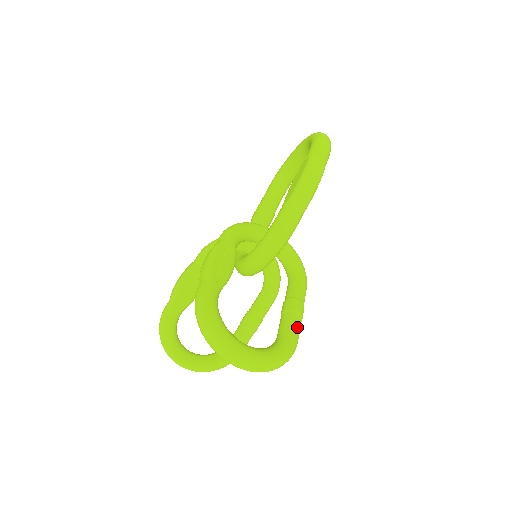
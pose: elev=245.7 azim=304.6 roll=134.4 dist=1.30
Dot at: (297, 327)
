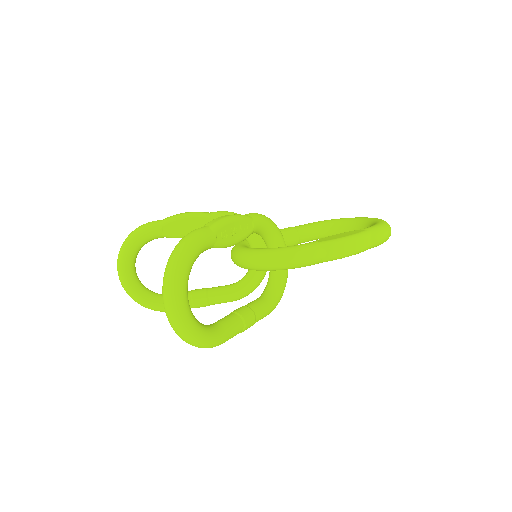
Dot at: (234, 332)
